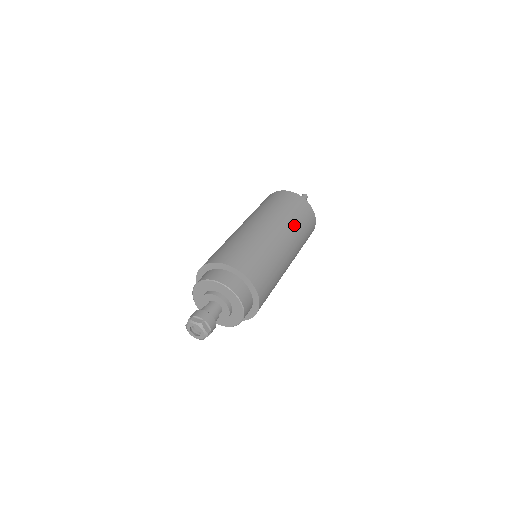
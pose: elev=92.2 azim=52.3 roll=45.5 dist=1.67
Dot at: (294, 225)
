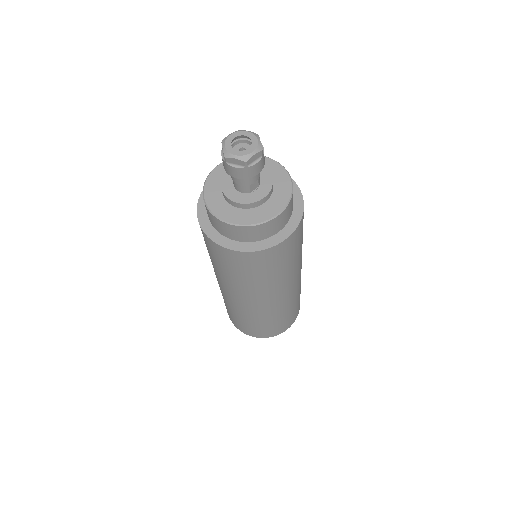
Dot at: occluded
